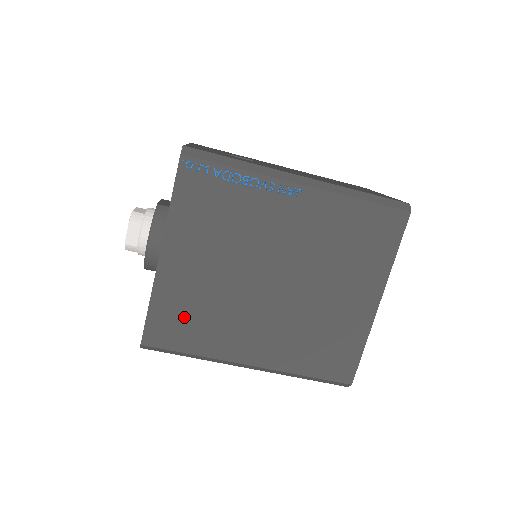
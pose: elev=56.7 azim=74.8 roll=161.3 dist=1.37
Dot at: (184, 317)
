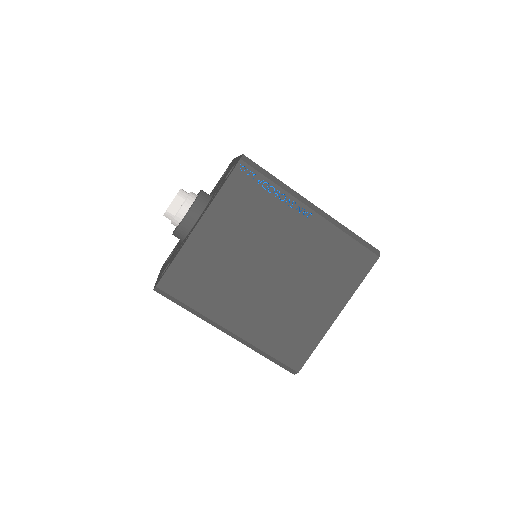
Dot at: (196, 277)
